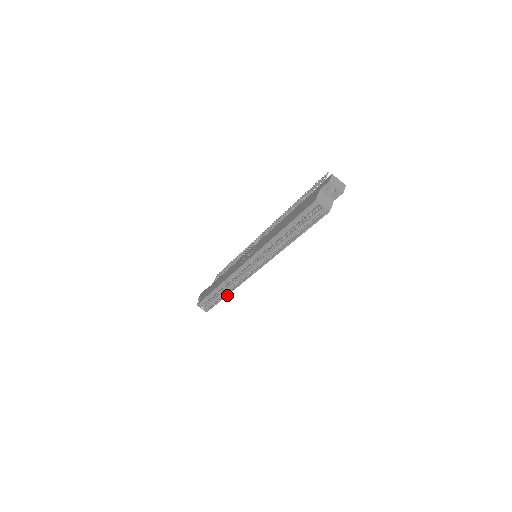
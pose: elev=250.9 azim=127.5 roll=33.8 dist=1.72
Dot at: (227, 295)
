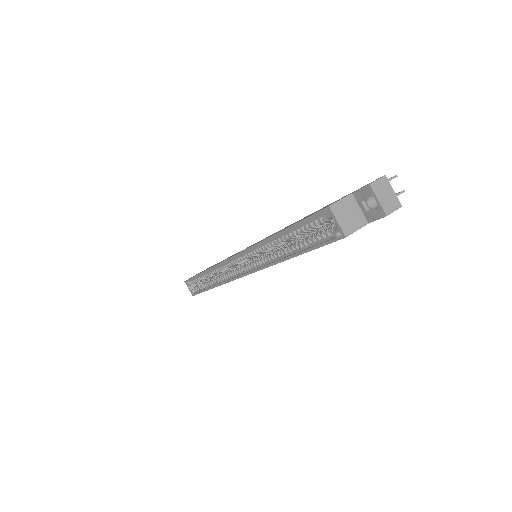
Dot at: (211, 288)
